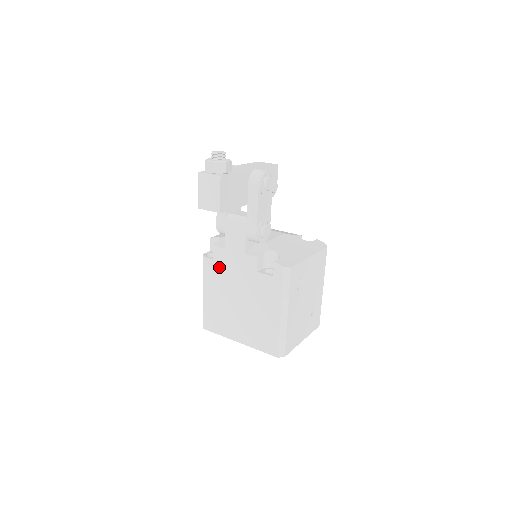
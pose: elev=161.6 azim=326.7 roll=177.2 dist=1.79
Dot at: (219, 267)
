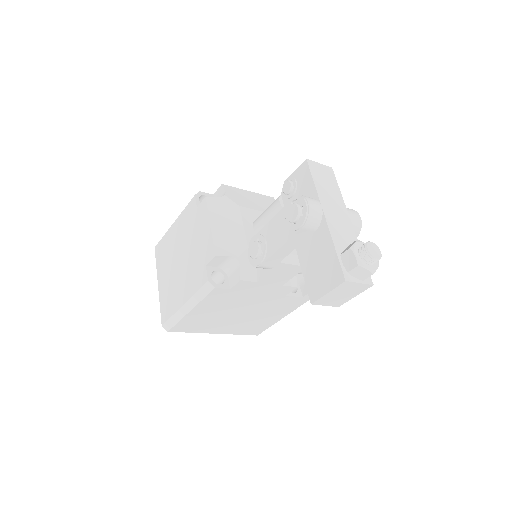
Dot at: (234, 294)
